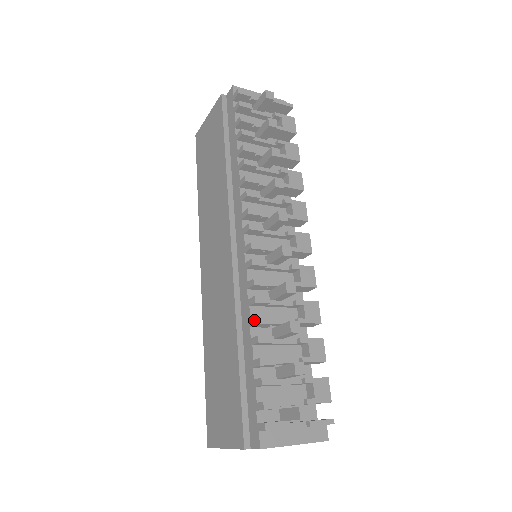
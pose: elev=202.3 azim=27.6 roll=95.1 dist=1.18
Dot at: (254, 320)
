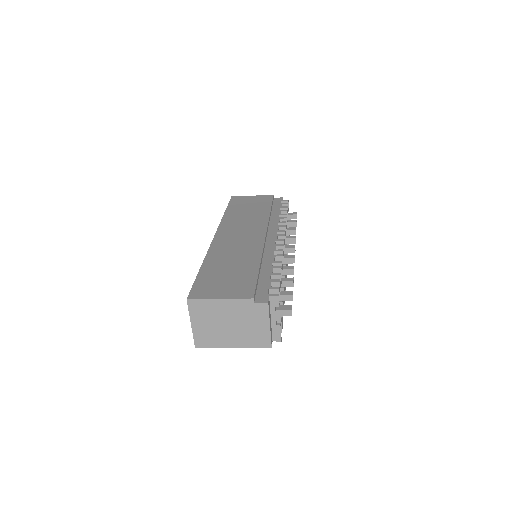
Dot at: (279, 261)
